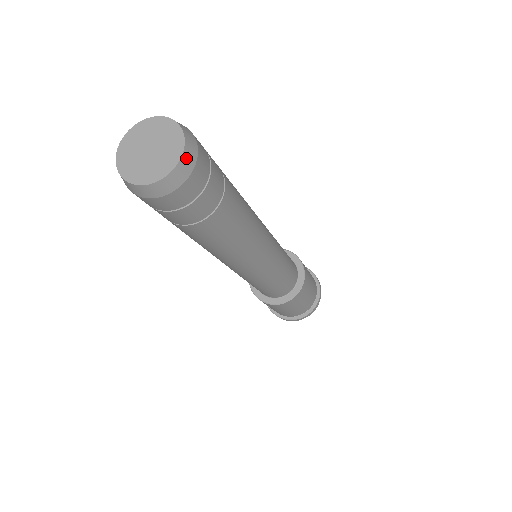
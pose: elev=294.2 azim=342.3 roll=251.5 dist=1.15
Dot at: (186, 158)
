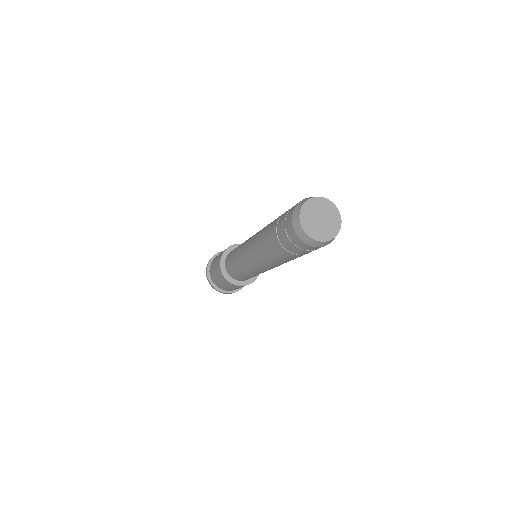
Dot at: occluded
